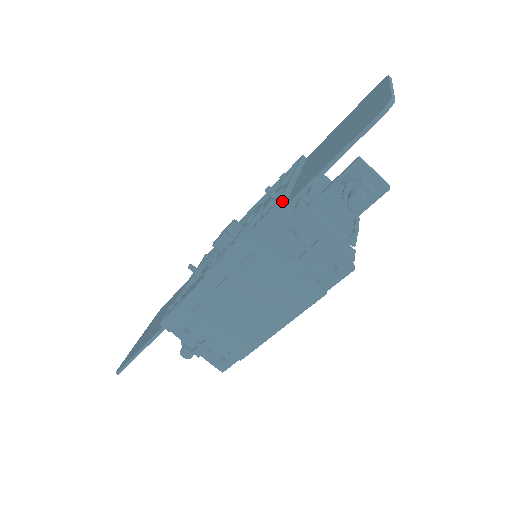
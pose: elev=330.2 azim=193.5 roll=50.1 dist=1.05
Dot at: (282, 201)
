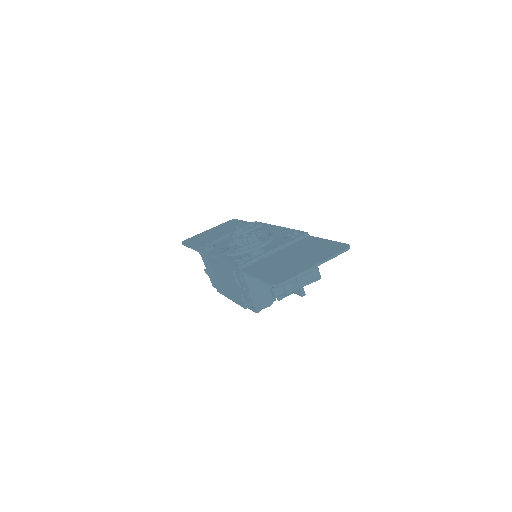
Dot at: (242, 266)
